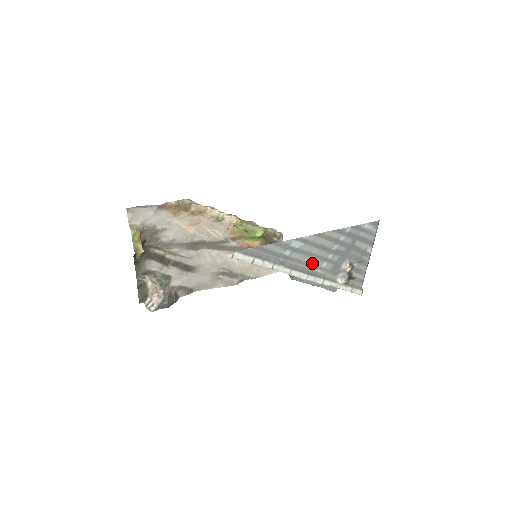
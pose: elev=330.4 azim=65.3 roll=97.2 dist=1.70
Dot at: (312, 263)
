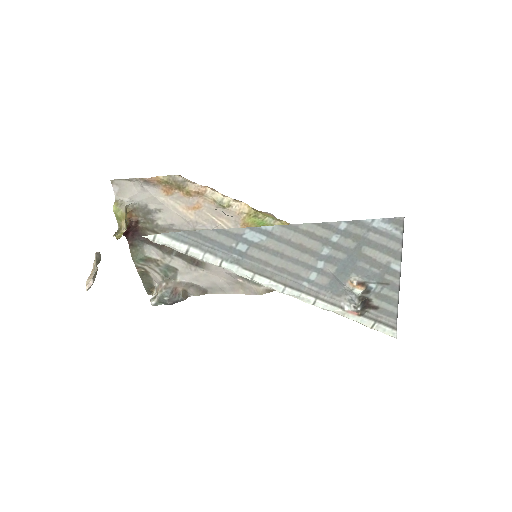
Dot at: (290, 270)
